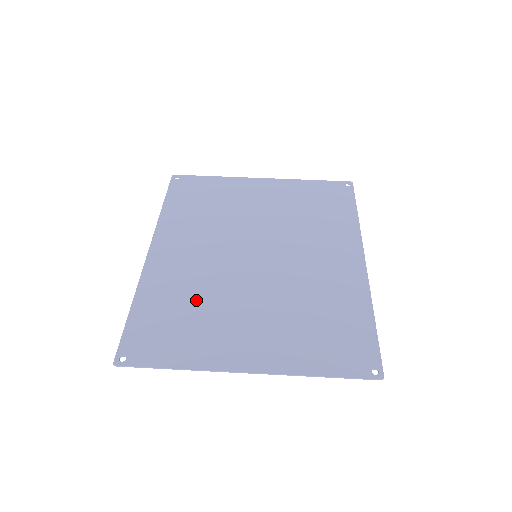
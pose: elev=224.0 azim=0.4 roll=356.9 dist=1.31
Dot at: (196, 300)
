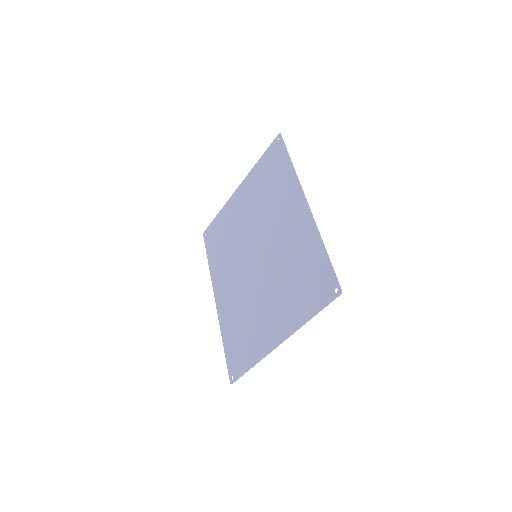
Dot at: (243, 315)
